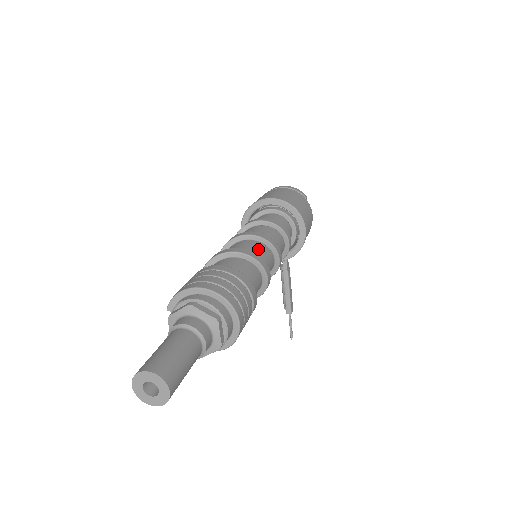
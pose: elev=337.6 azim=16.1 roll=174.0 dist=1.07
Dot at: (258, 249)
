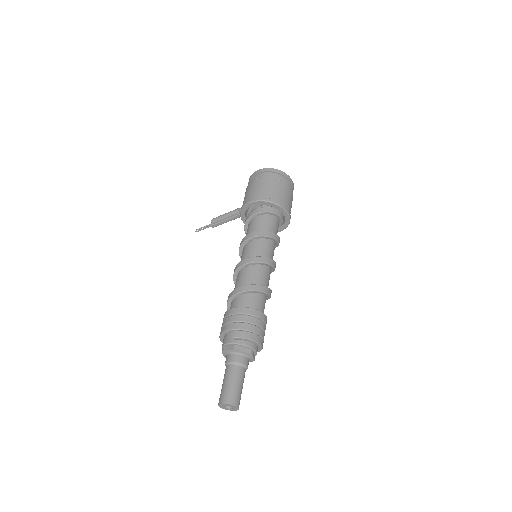
Dot at: occluded
